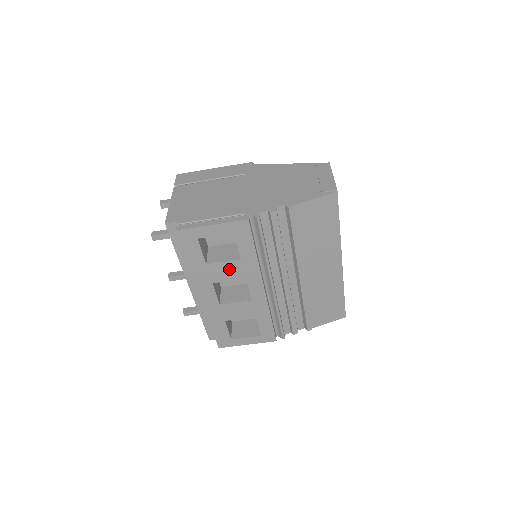
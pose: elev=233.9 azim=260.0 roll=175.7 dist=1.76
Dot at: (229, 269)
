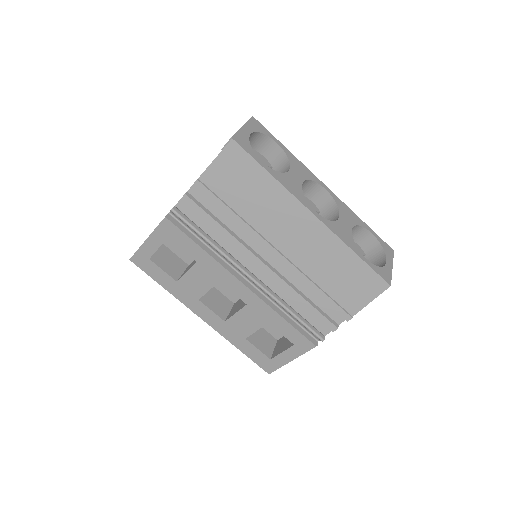
Dot at: (198, 278)
